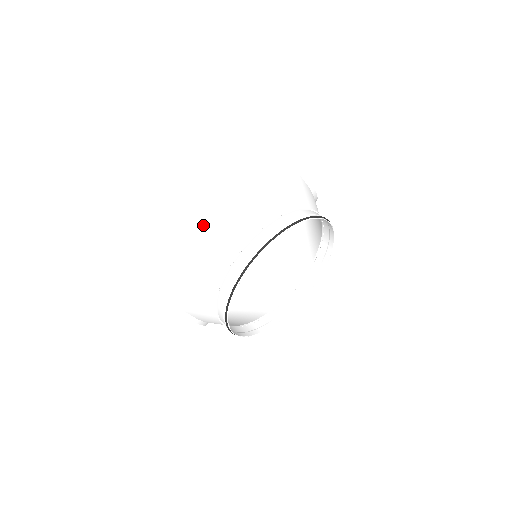
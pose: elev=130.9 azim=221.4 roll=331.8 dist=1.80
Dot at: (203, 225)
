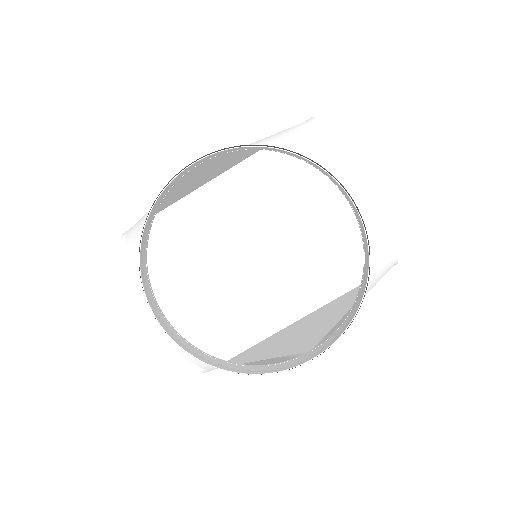
Dot at: (196, 182)
